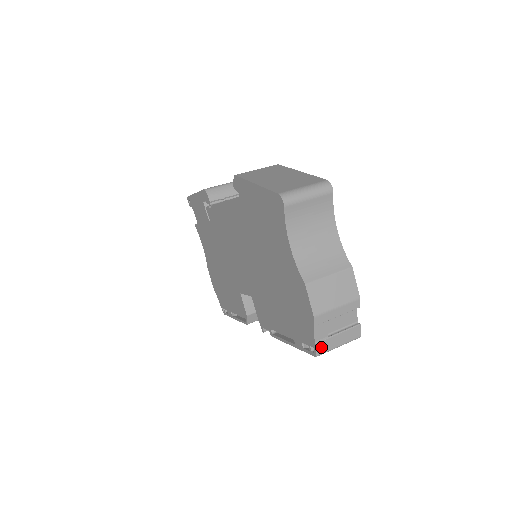
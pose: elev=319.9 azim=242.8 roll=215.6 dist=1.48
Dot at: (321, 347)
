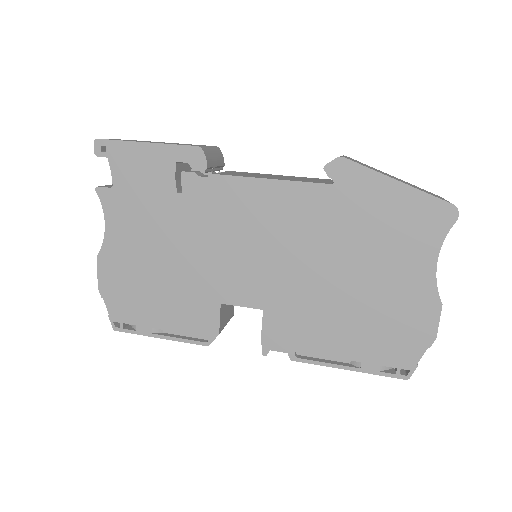
Dot at: (413, 369)
